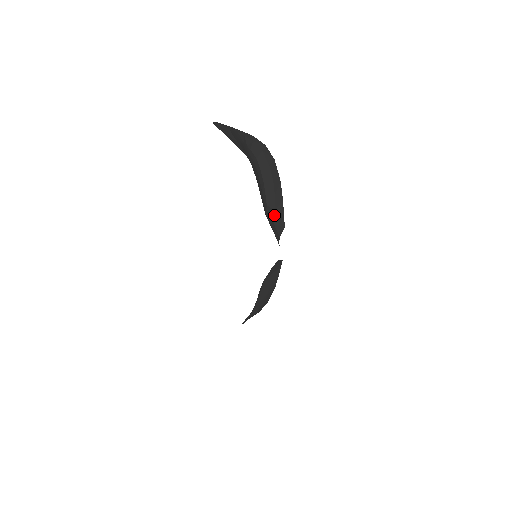
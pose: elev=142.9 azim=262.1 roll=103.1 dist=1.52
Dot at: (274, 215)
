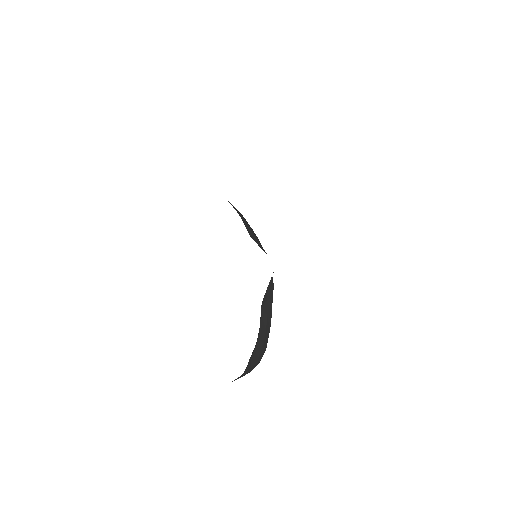
Dot at: occluded
